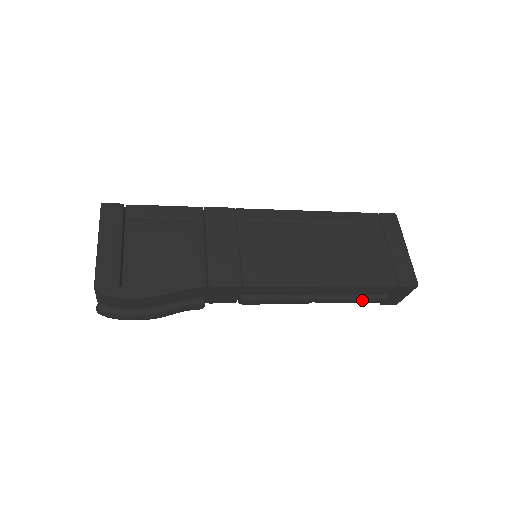
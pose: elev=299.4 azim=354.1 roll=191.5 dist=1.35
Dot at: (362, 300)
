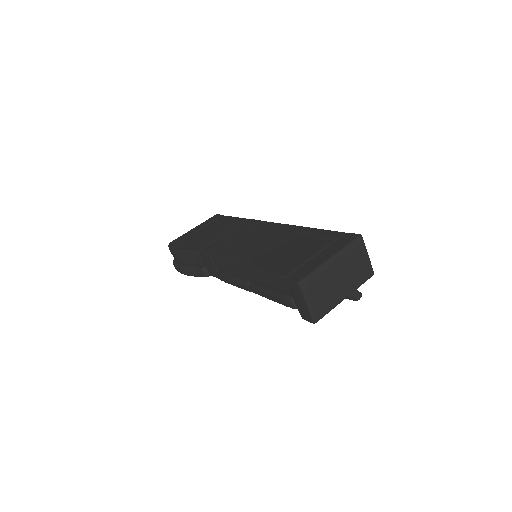
Dot at: (273, 296)
